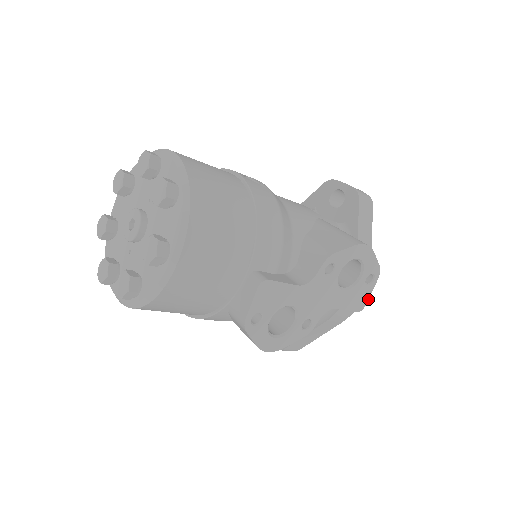
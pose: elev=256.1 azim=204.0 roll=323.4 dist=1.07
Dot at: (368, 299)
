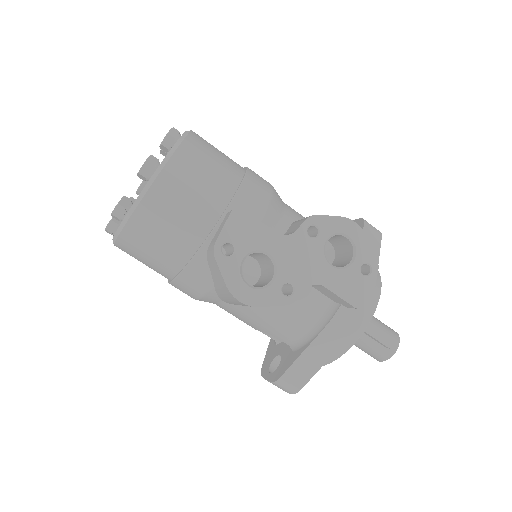
Dot at: (367, 297)
